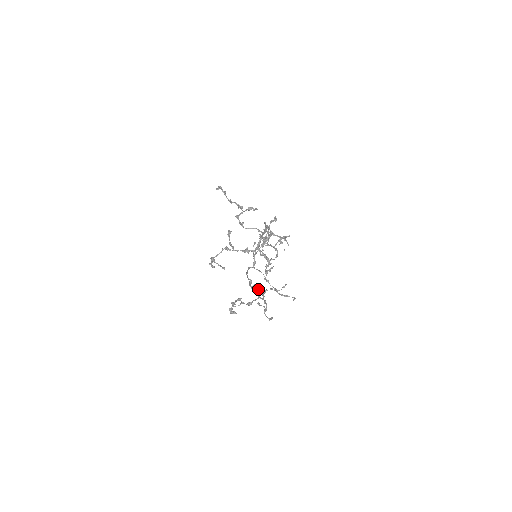
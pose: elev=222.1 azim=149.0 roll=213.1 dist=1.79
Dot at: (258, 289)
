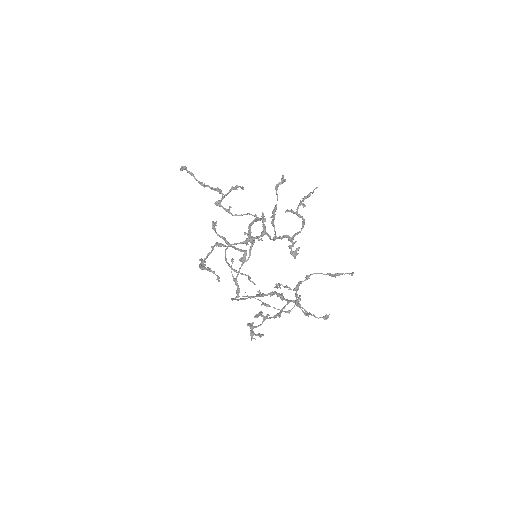
Dot at: (286, 286)
